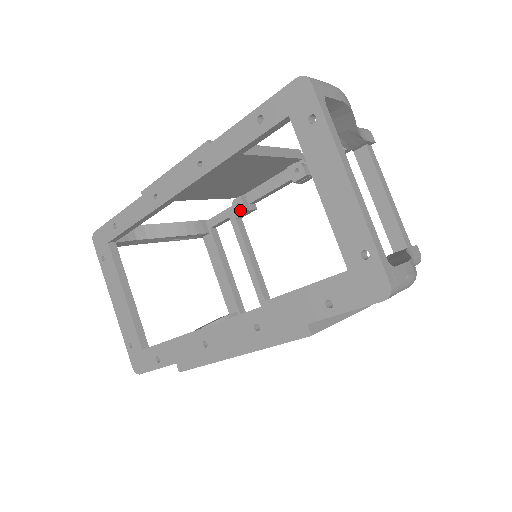
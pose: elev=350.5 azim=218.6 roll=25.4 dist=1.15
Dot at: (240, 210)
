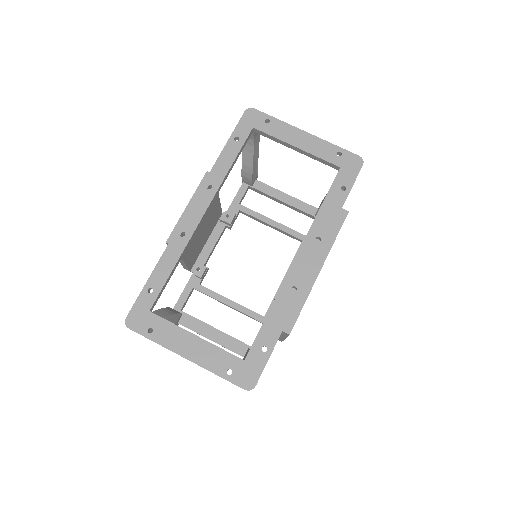
Dot at: (202, 270)
